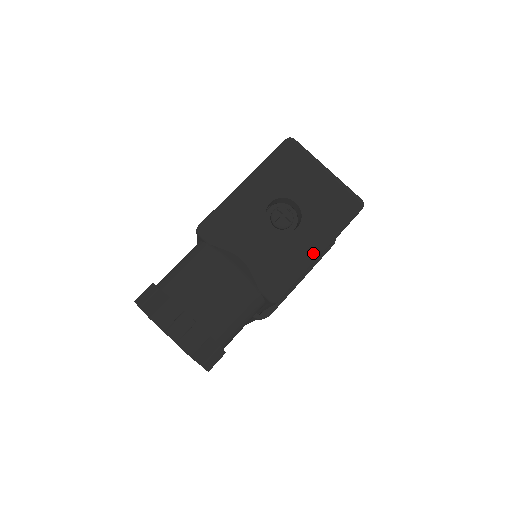
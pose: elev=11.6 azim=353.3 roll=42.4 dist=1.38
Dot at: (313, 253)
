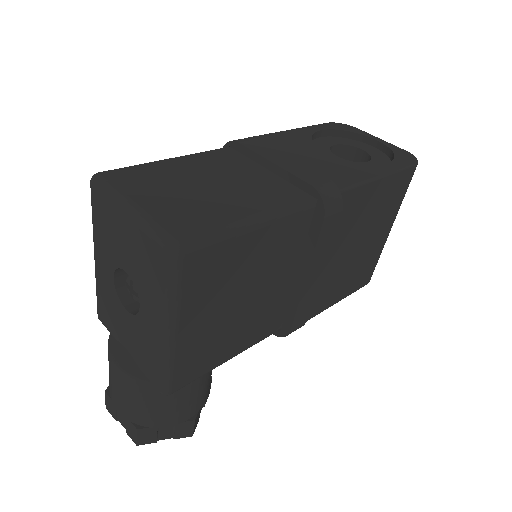
Dot at: (162, 339)
